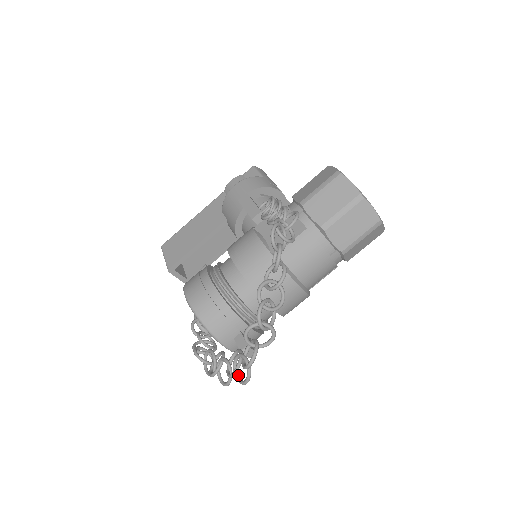
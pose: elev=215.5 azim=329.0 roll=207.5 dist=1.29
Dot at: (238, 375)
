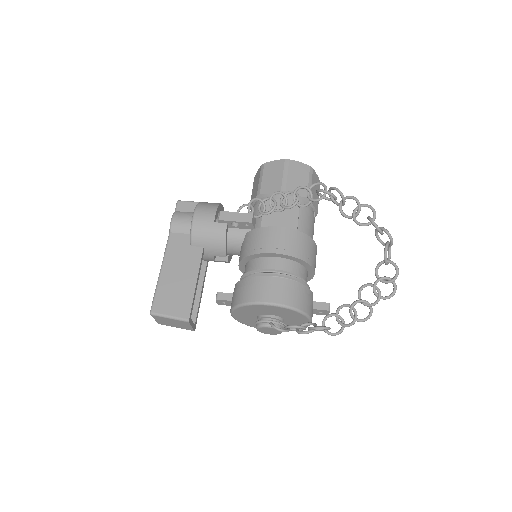
Dot at: (382, 296)
